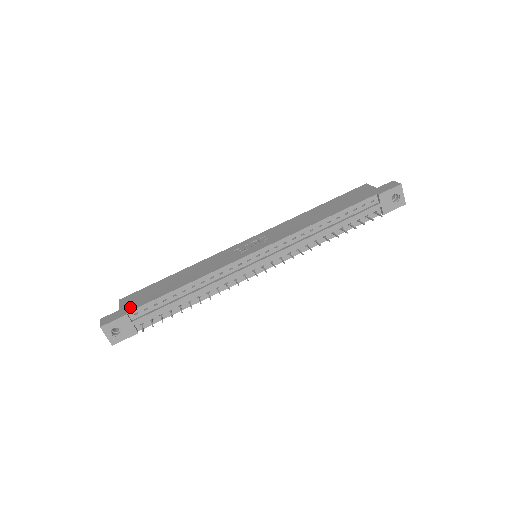
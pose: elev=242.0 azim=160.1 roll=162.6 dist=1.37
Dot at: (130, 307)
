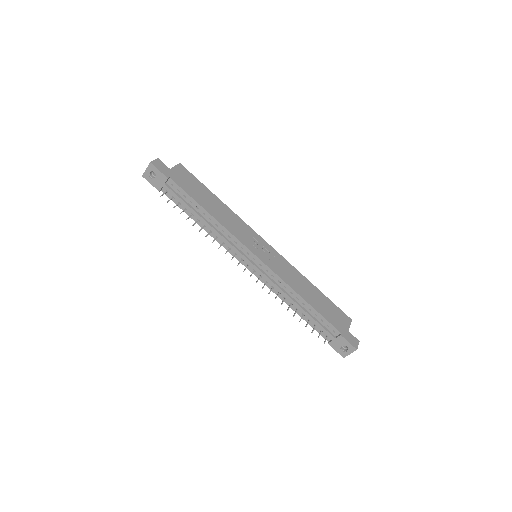
Dot at: (175, 177)
